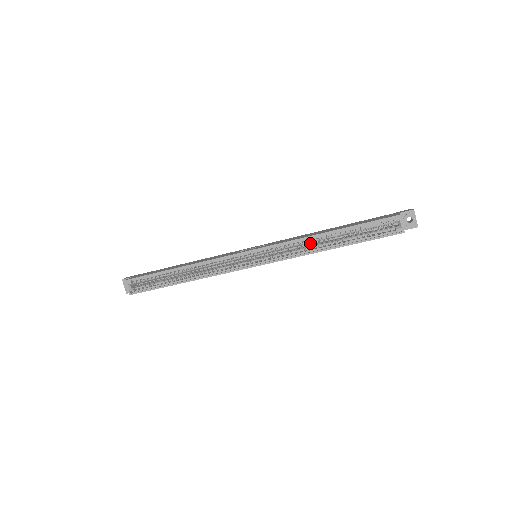
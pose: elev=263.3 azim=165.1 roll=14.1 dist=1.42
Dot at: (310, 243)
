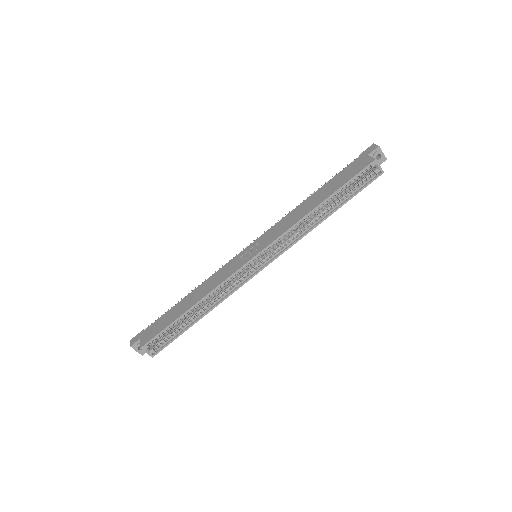
Dot at: (304, 221)
